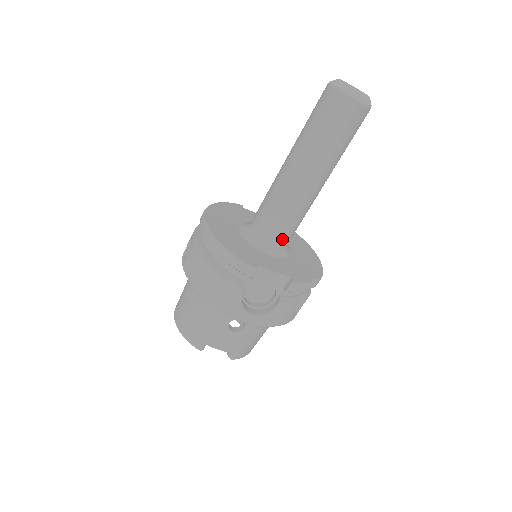
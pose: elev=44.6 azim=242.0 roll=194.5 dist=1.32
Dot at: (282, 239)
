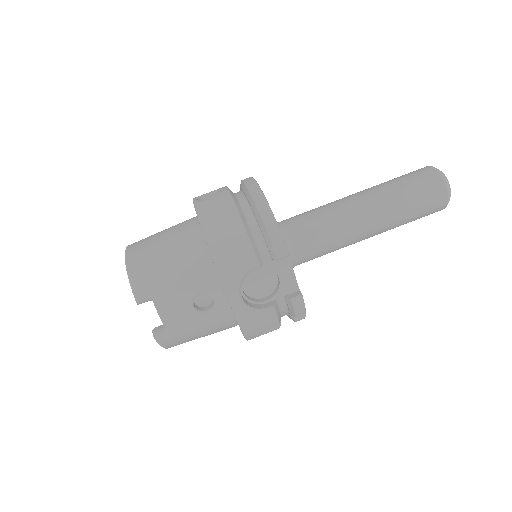
Dot at: (302, 255)
